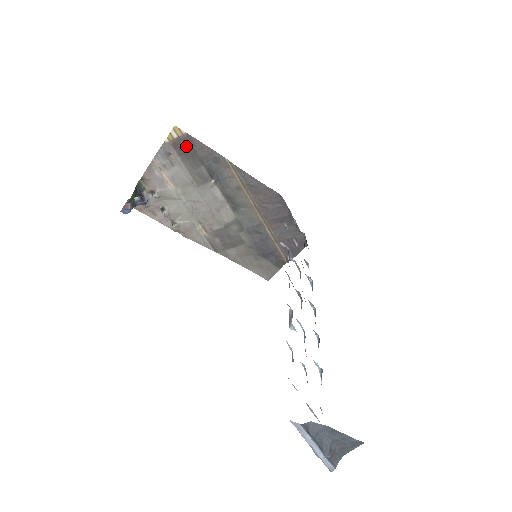
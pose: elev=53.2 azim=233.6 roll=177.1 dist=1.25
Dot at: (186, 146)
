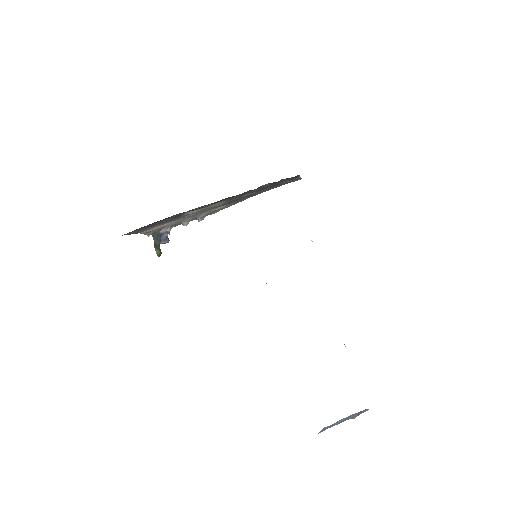
Dot at: (142, 228)
